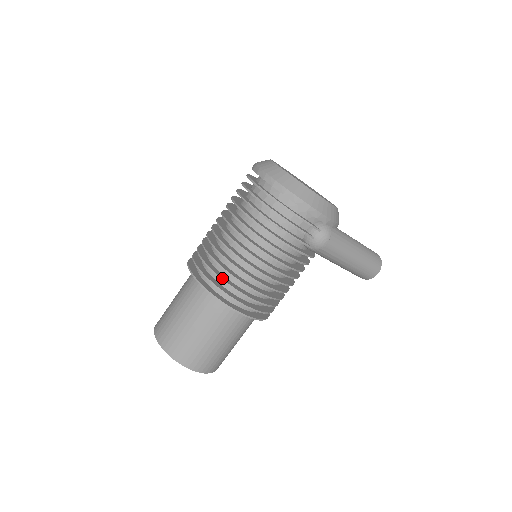
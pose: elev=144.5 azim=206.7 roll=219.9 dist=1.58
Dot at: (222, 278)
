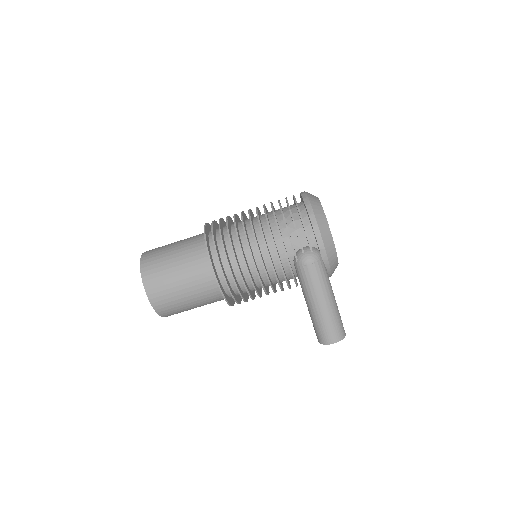
Dot at: (221, 232)
